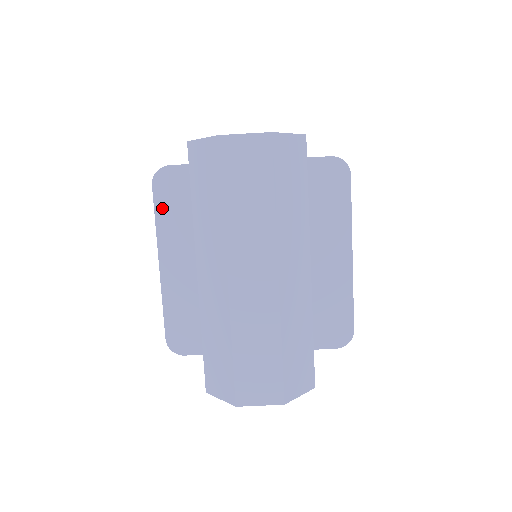
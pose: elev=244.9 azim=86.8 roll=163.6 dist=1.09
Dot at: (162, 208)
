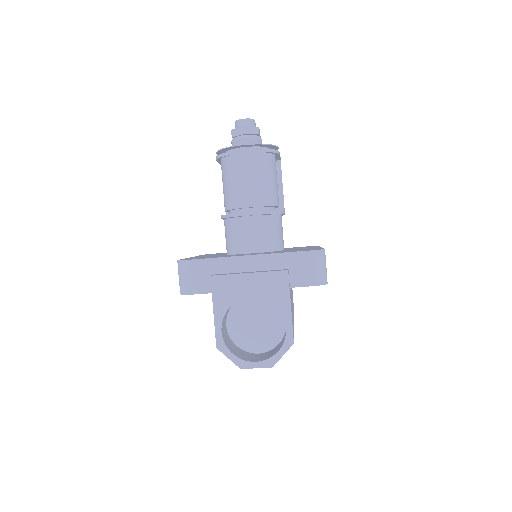
Dot at: occluded
